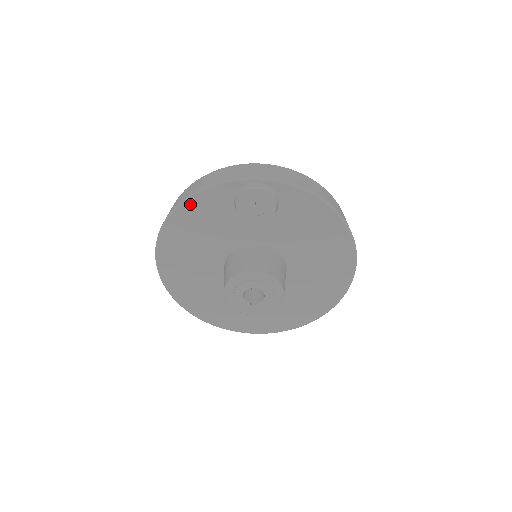
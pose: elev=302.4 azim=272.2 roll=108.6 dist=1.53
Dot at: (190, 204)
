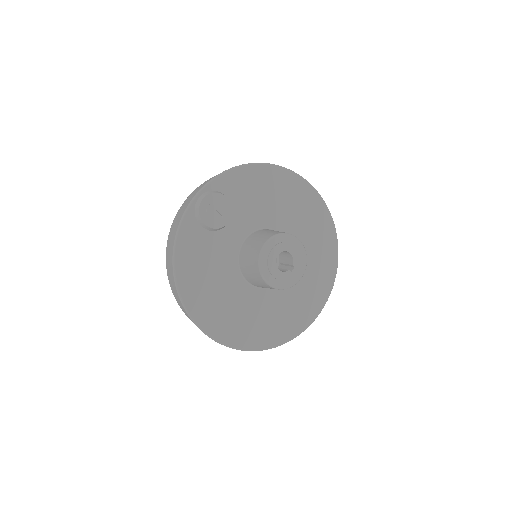
Dot at: (179, 261)
